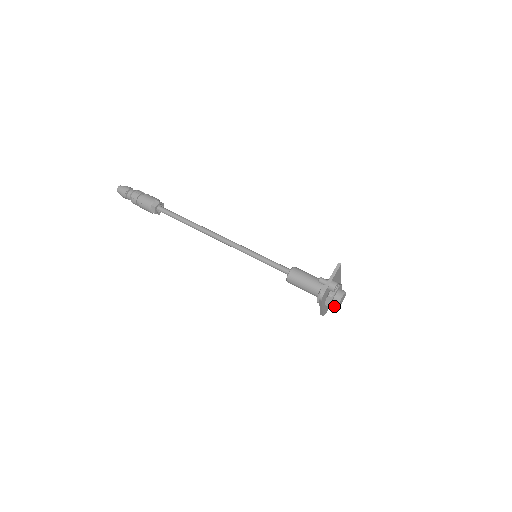
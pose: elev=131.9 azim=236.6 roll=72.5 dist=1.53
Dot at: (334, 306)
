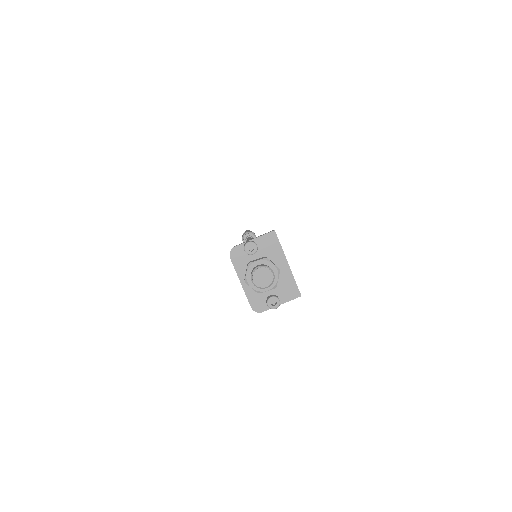
Dot at: (267, 300)
